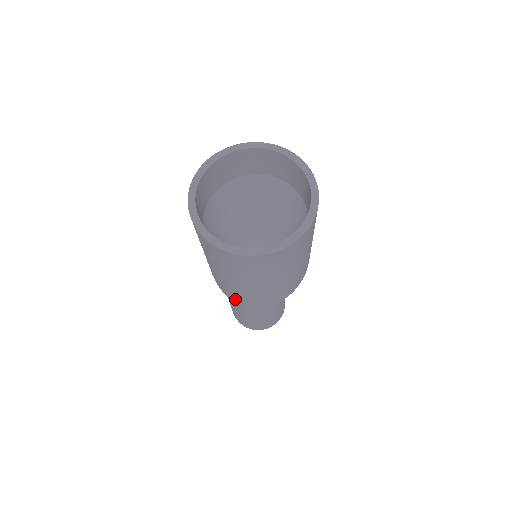
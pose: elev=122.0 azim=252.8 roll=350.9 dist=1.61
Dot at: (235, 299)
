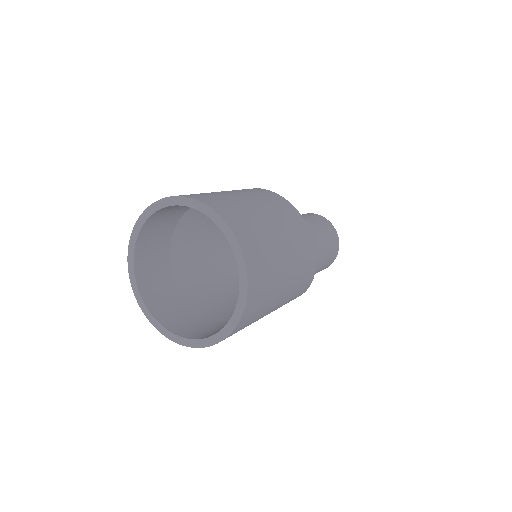
Dot at: occluded
